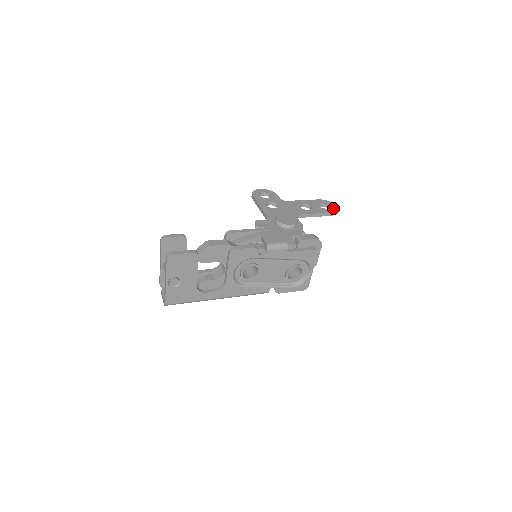
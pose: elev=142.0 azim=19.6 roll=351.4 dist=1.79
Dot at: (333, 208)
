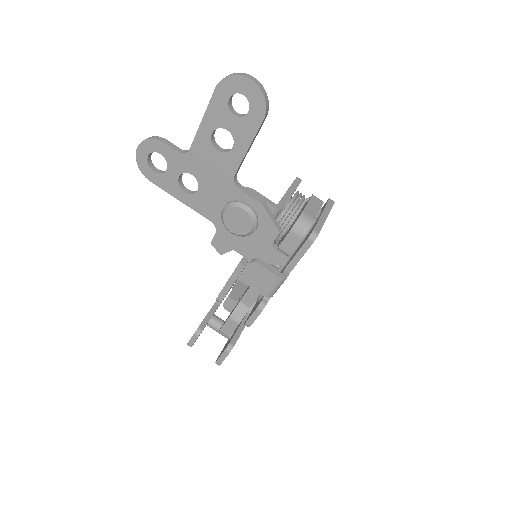
Dot at: (255, 98)
